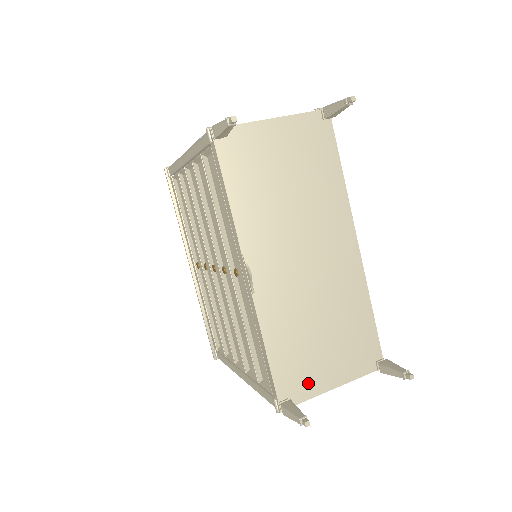
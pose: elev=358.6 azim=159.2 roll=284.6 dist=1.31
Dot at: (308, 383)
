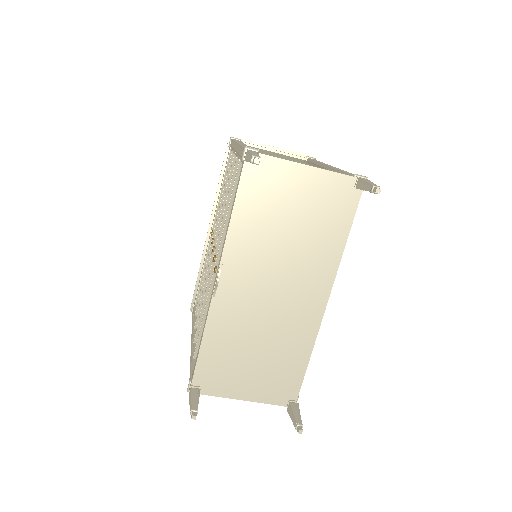
Dot at: (223, 385)
